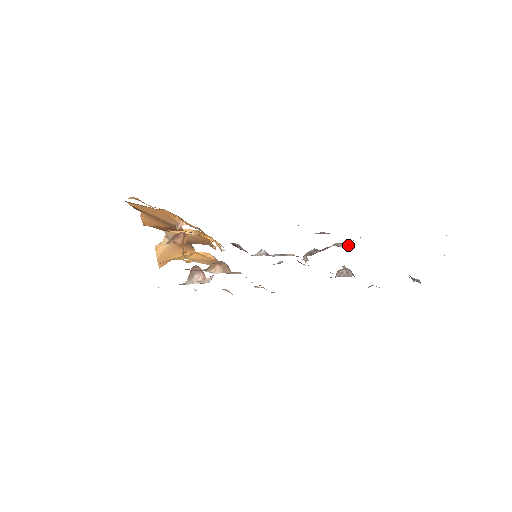
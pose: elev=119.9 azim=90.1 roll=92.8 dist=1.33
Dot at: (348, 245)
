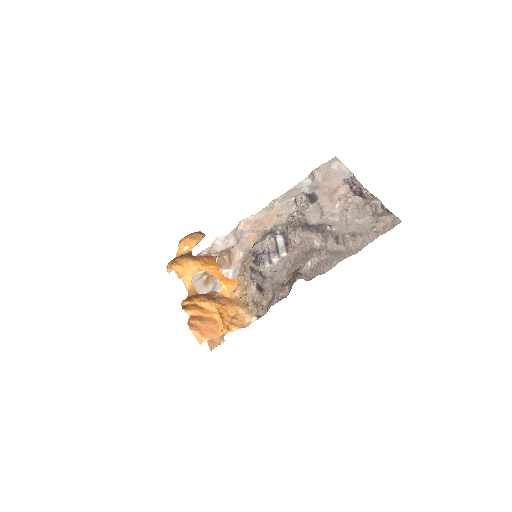
Dot at: (321, 235)
